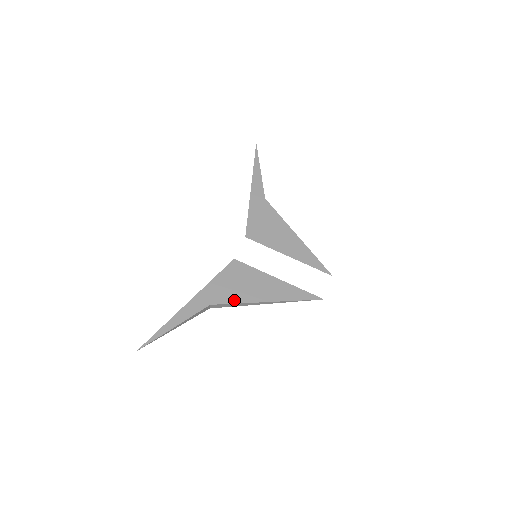
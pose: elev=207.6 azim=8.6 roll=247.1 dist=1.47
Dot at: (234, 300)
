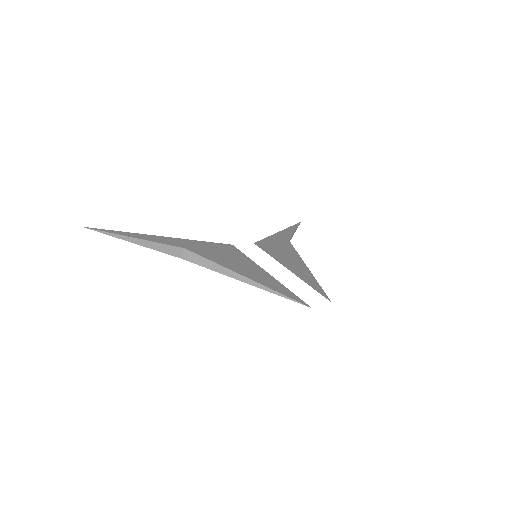
Dot at: (211, 258)
